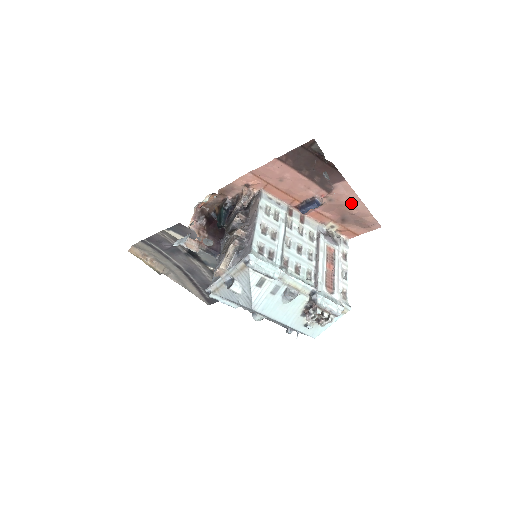
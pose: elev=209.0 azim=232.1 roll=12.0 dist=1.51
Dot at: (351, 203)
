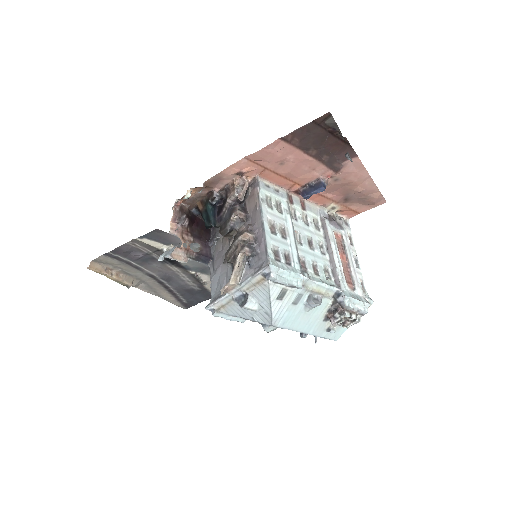
Dot at: (359, 181)
